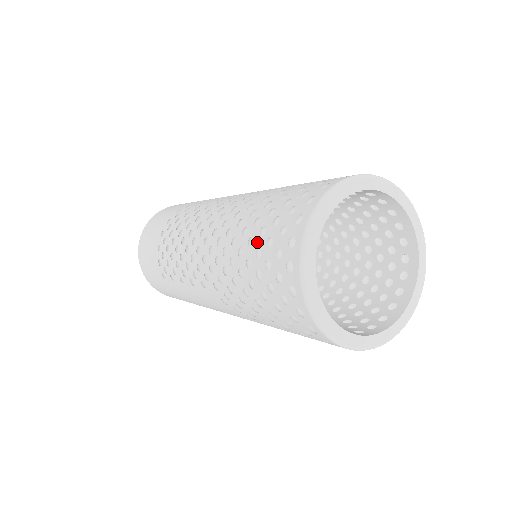
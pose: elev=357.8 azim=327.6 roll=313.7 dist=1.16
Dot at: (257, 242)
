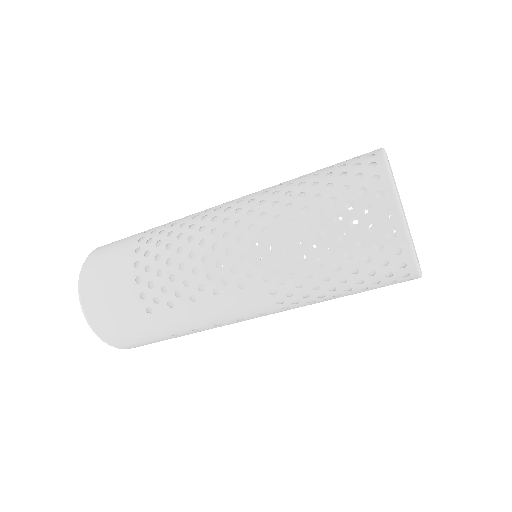
Dot at: (331, 211)
